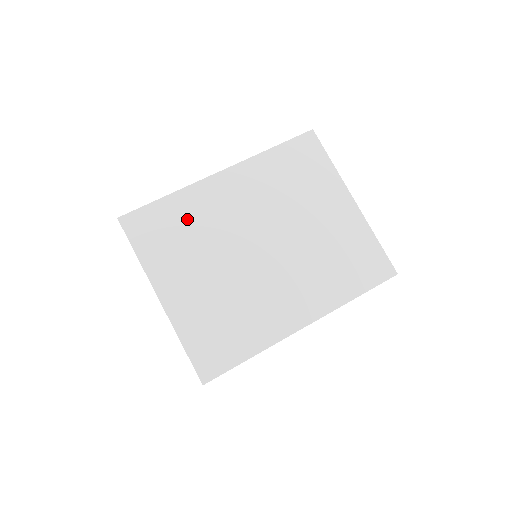
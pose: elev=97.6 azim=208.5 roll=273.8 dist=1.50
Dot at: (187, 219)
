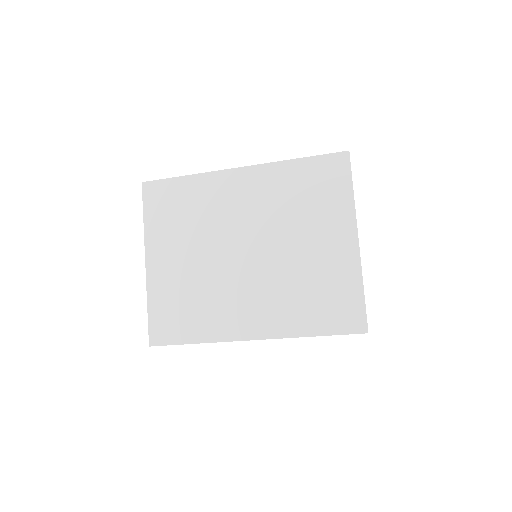
Dot at: (194, 202)
